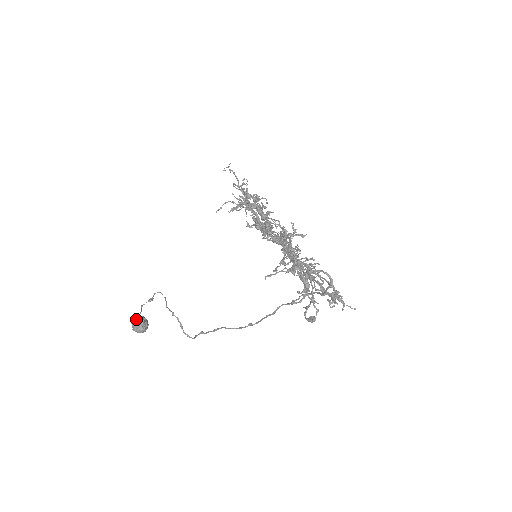
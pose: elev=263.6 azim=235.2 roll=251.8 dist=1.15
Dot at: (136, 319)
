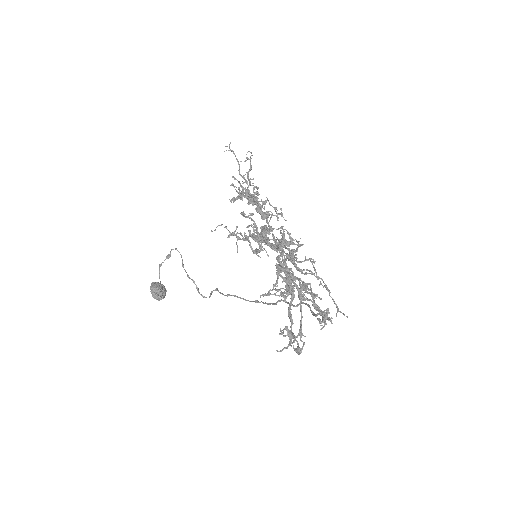
Dot at: (154, 289)
